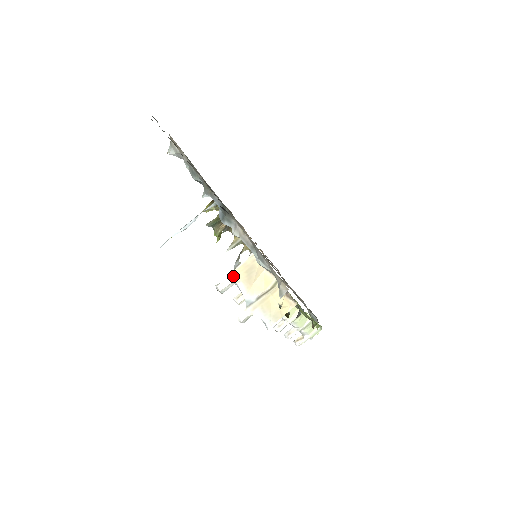
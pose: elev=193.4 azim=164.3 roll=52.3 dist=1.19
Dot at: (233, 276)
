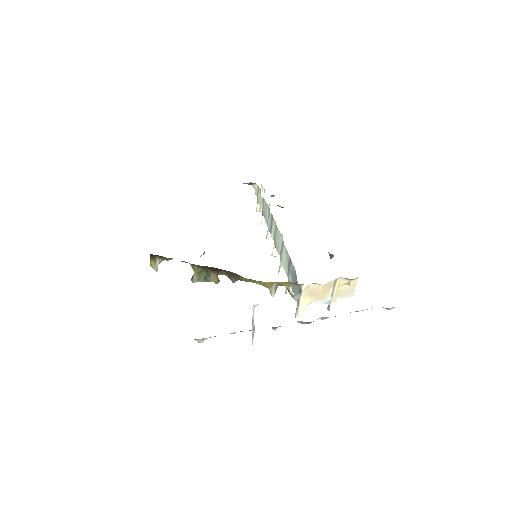
Dot at: (304, 306)
